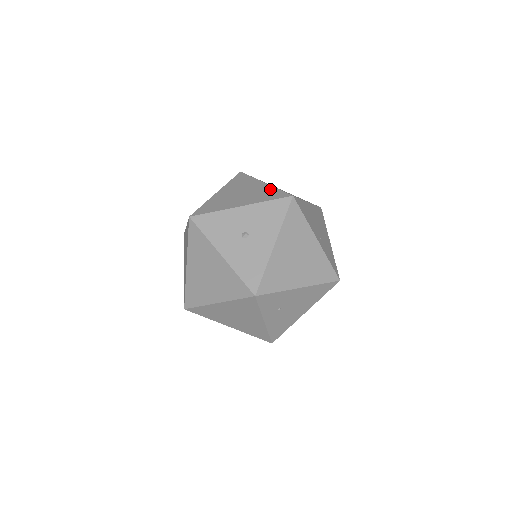
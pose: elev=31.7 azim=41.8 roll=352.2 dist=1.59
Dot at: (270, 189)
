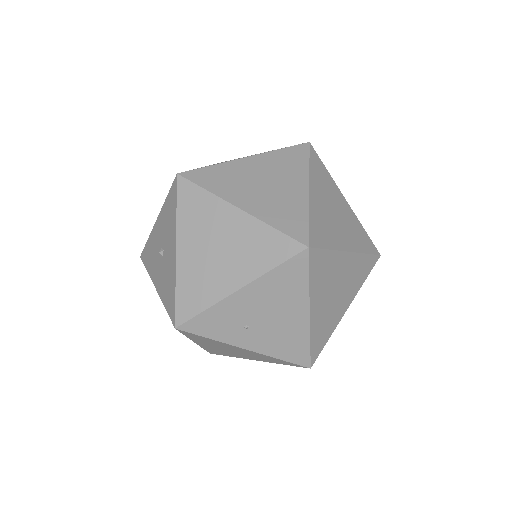
Dot at: occluded
